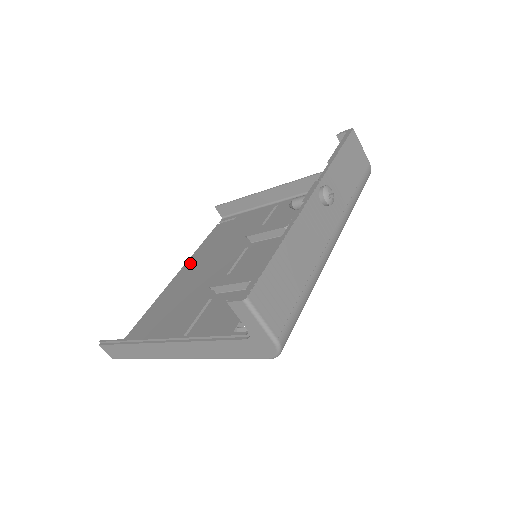
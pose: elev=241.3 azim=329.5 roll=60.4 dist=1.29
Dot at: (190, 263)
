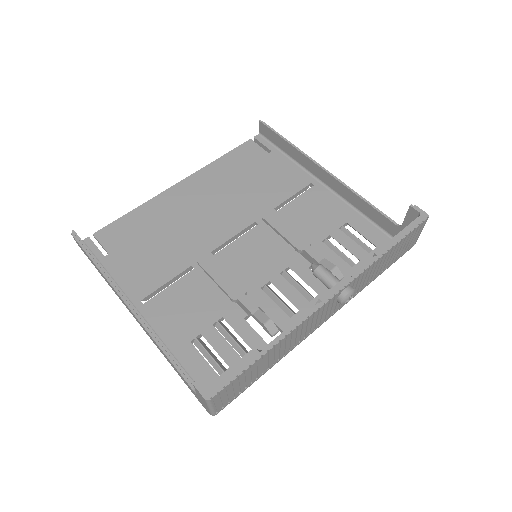
Dot at: (199, 179)
